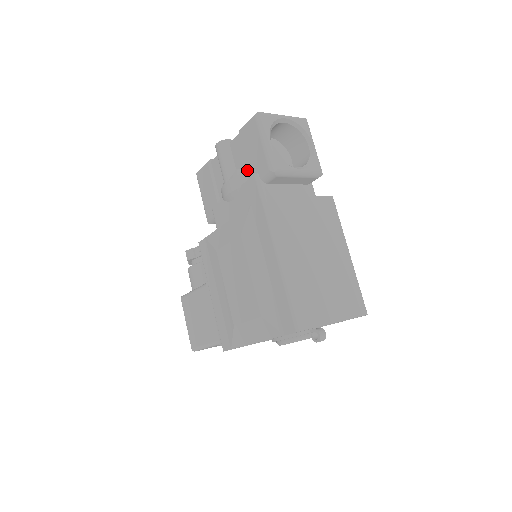
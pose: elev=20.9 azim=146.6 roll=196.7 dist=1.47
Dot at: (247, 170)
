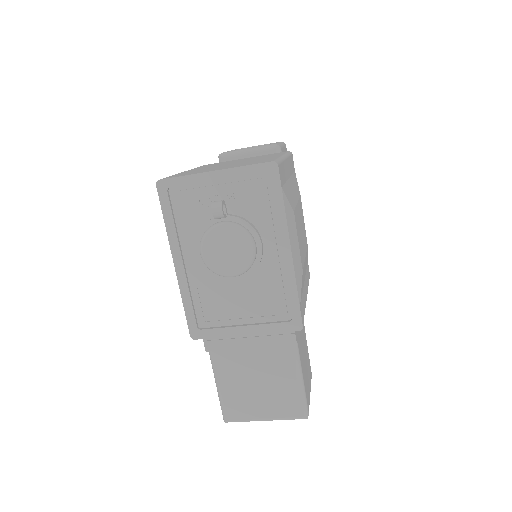
Dot at: occluded
